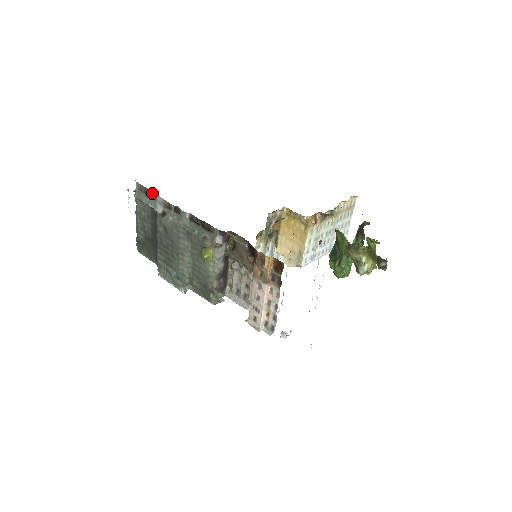
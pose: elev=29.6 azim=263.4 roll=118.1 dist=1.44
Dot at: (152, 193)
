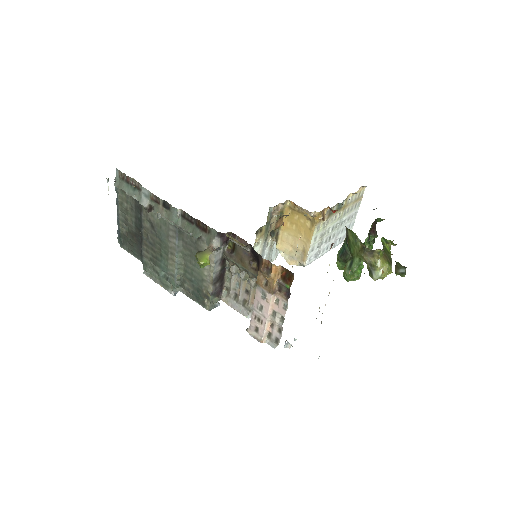
Dot at: (136, 183)
